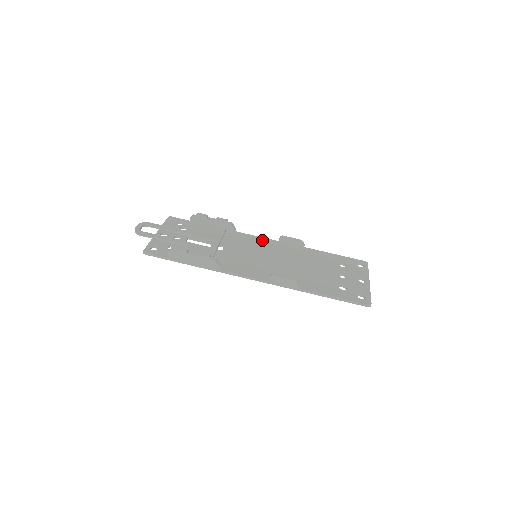
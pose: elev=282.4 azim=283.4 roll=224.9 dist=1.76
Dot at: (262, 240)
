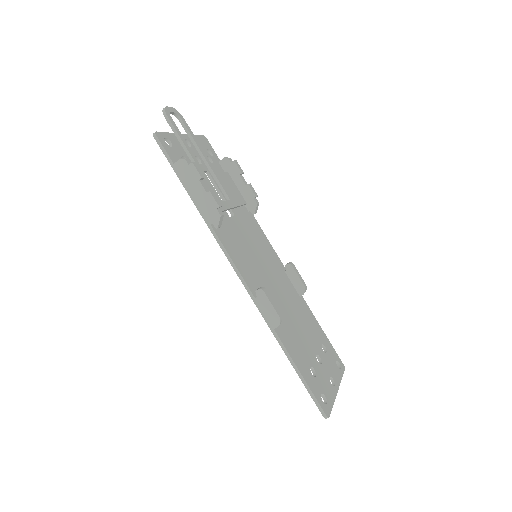
Dot at: (271, 248)
